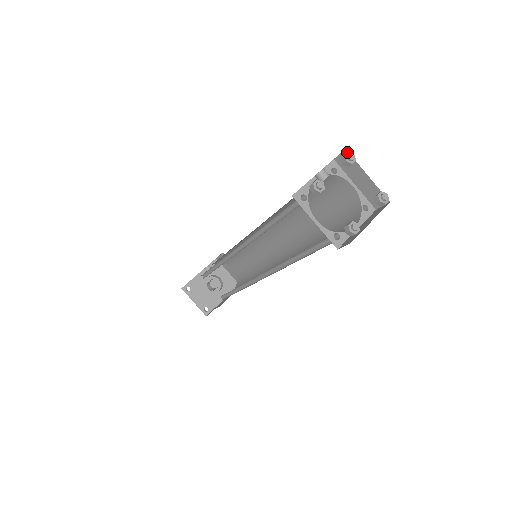
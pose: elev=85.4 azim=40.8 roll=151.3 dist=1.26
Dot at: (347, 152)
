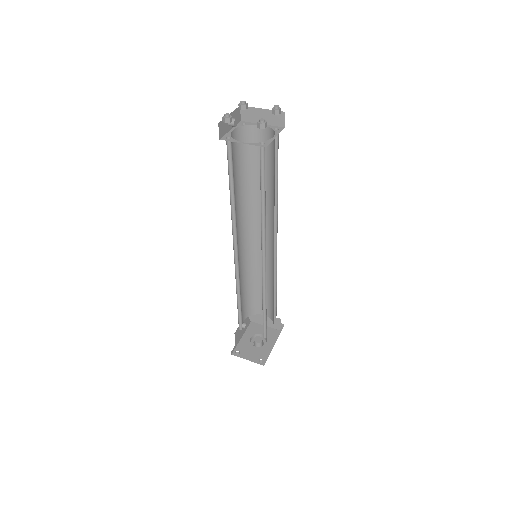
Dot at: (239, 103)
